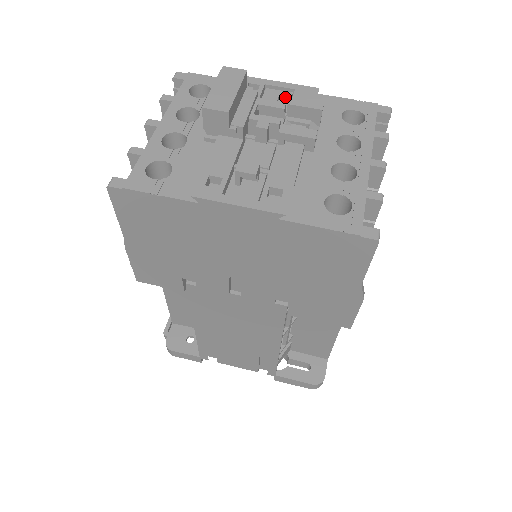
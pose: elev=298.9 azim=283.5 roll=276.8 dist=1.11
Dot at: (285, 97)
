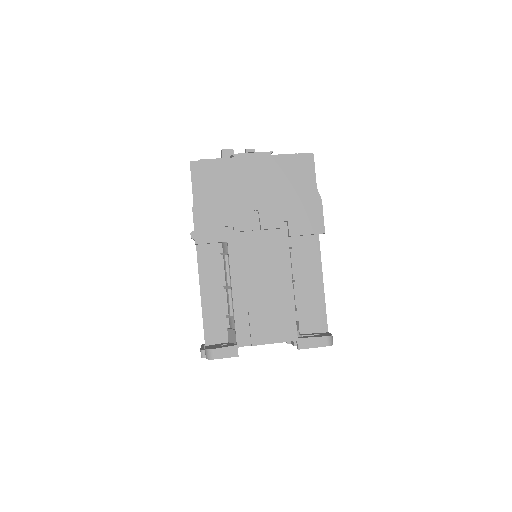
Dot at: occluded
